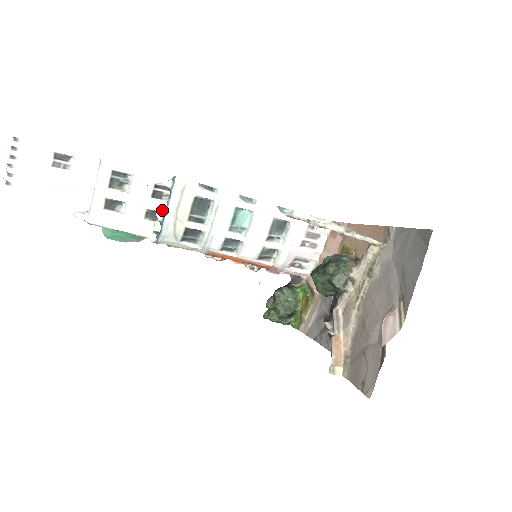
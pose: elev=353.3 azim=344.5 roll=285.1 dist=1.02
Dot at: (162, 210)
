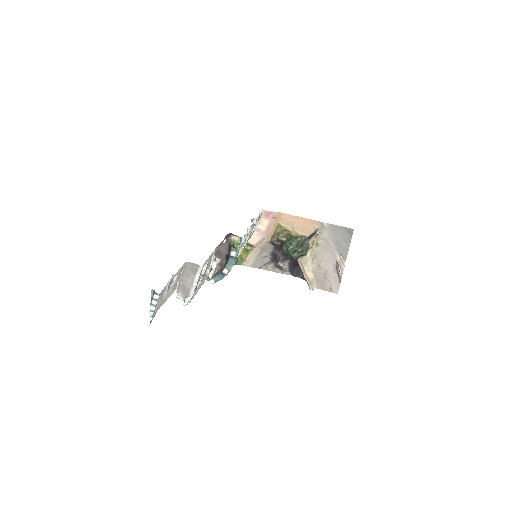
Dot at: occluded
